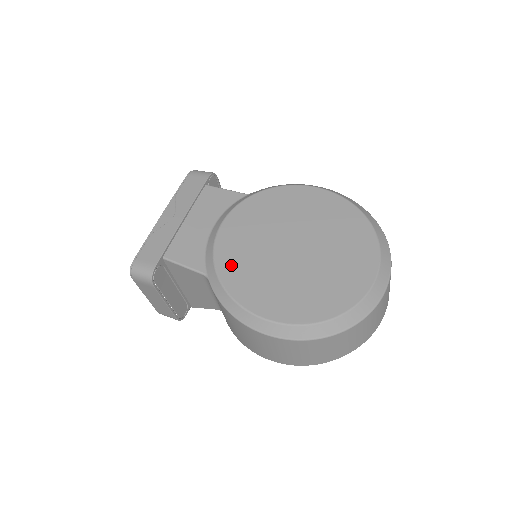
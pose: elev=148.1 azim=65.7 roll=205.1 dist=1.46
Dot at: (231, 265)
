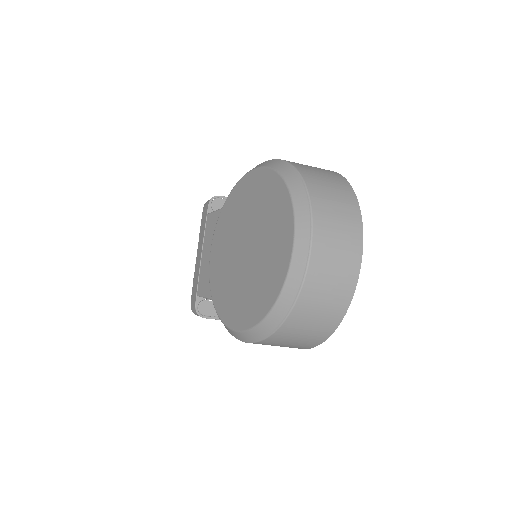
Dot at: (217, 287)
